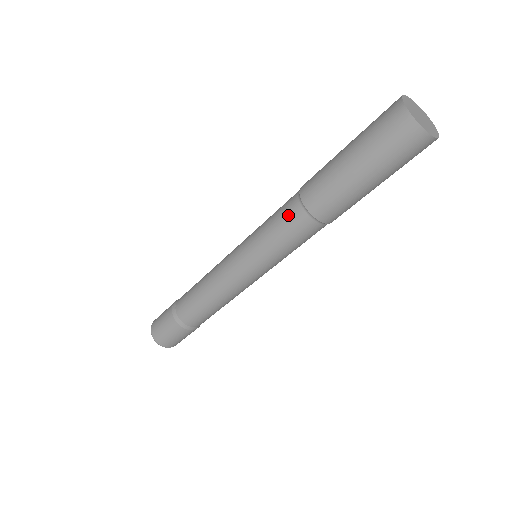
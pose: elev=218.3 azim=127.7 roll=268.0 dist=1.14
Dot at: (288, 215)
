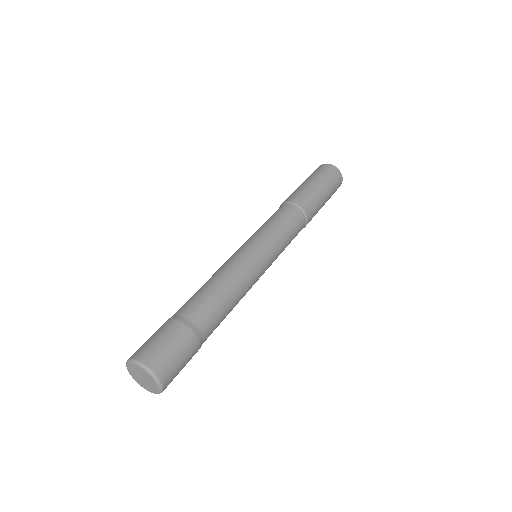
Dot at: (284, 211)
